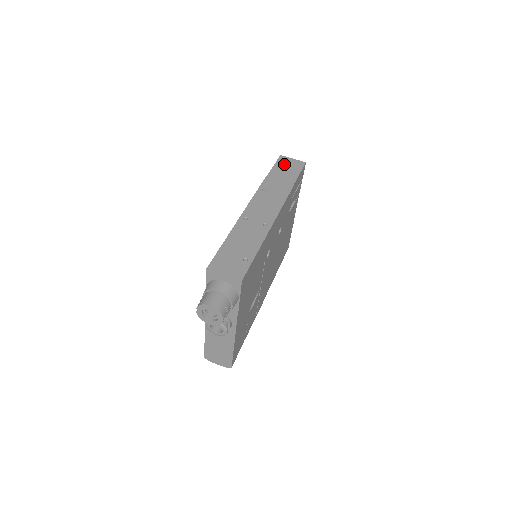
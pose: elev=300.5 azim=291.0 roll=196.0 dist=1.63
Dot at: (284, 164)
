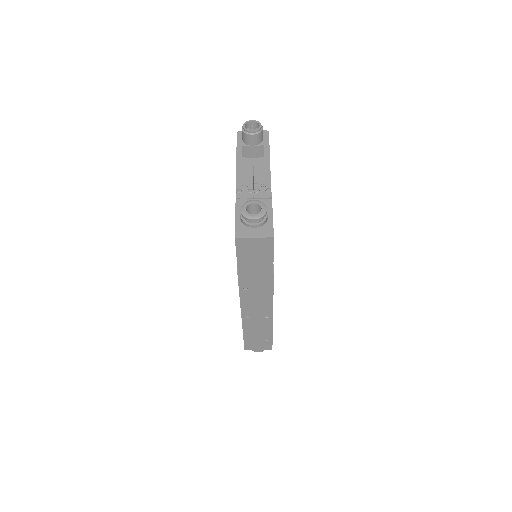
Dot at: (248, 251)
